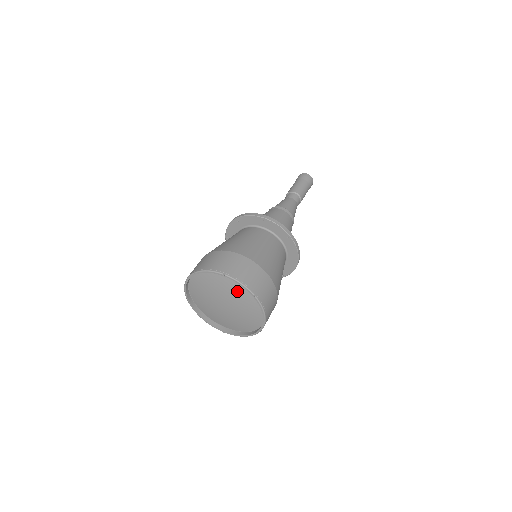
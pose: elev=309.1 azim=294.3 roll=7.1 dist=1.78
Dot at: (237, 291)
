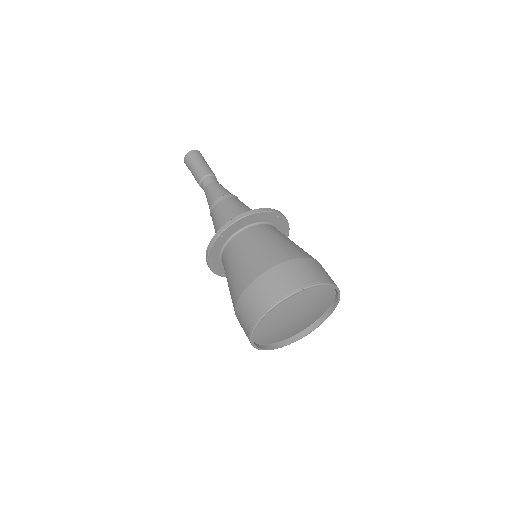
Dot at: (311, 295)
